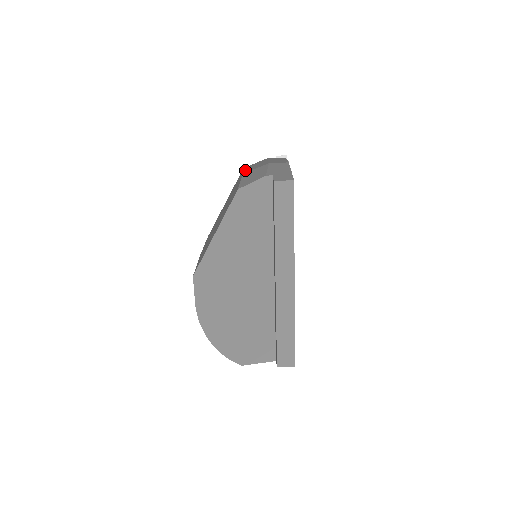
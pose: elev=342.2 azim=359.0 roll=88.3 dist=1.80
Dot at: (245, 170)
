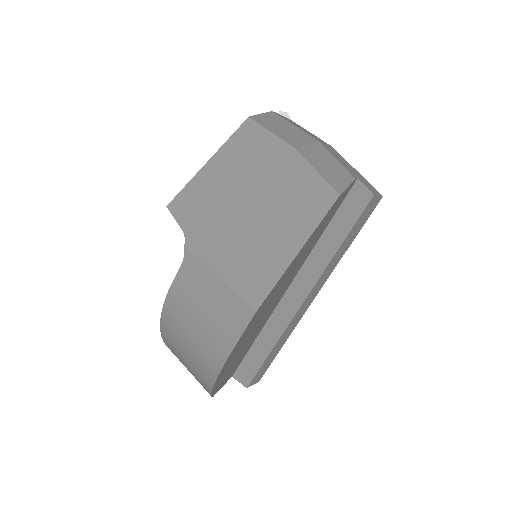
Dot at: (279, 135)
